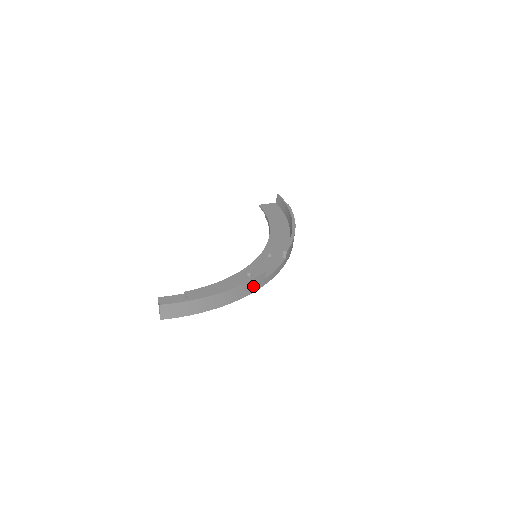
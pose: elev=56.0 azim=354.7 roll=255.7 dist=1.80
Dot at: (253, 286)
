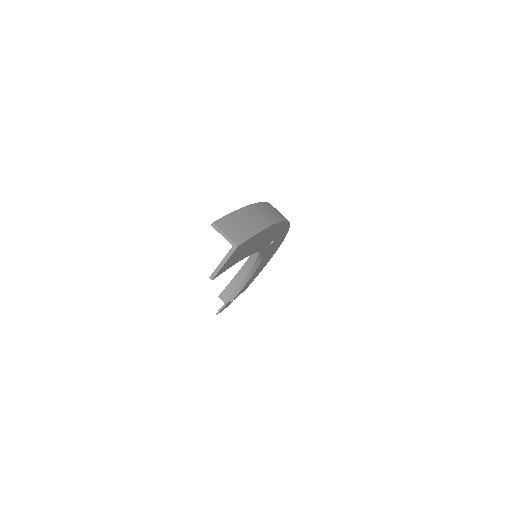
Dot at: occluded
